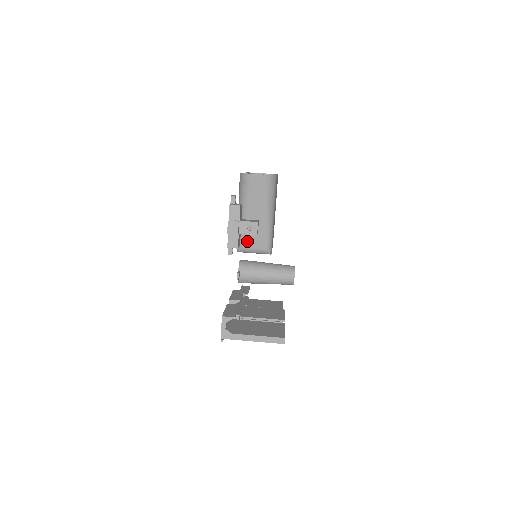
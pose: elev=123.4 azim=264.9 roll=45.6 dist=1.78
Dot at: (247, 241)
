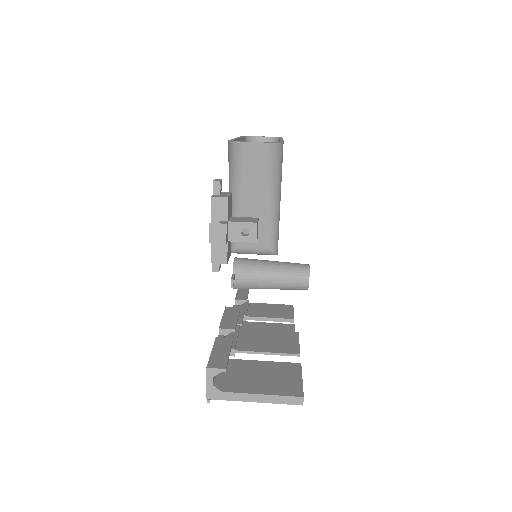
Dot at: occluded
